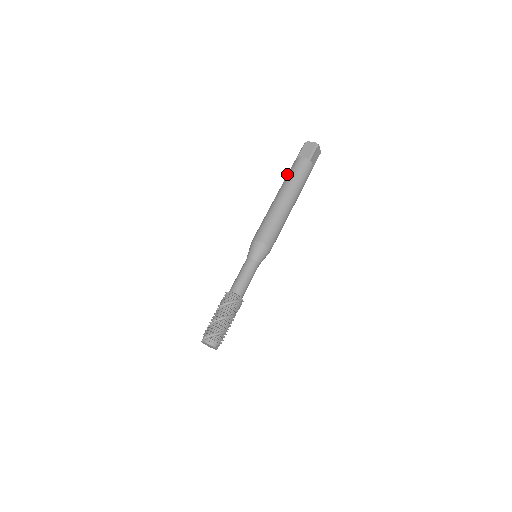
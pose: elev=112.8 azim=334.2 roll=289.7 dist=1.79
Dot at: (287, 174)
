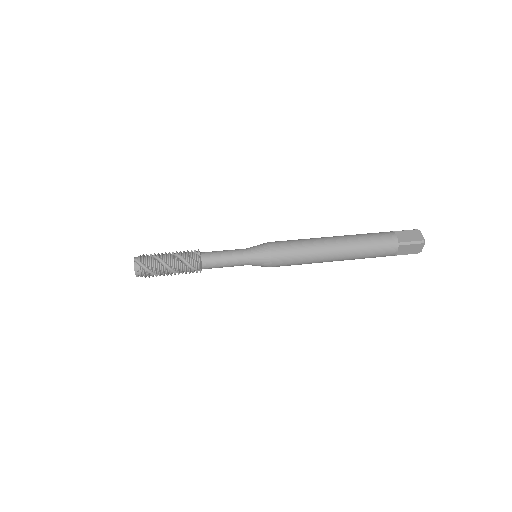
Dot at: occluded
